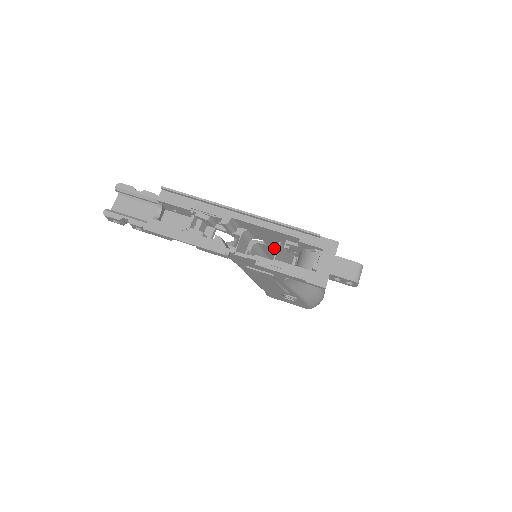
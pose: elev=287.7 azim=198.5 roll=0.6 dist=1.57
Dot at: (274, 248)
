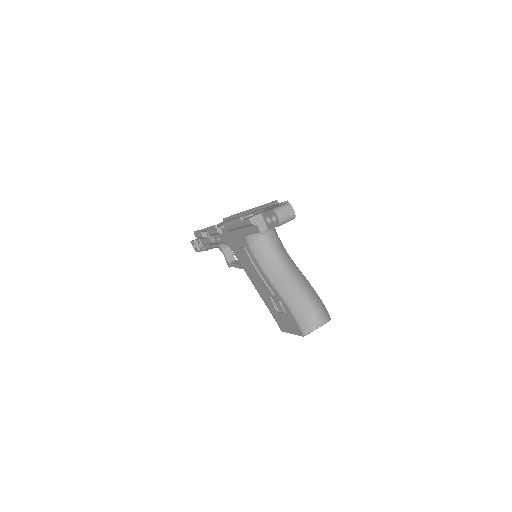
Dot at: occluded
